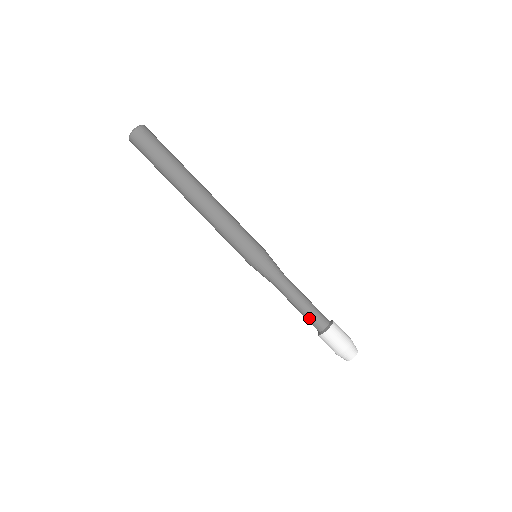
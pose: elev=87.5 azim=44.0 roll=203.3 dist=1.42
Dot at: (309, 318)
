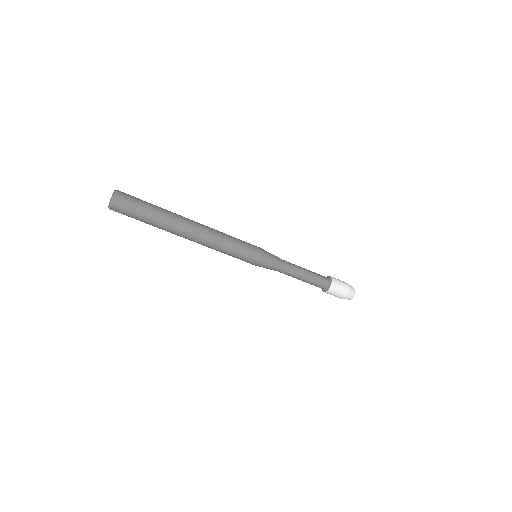
Dot at: occluded
